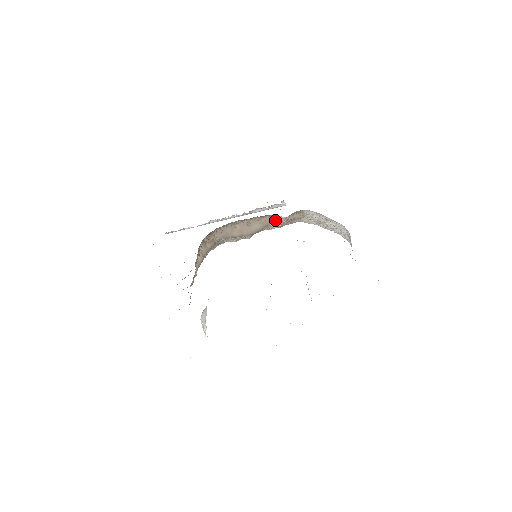
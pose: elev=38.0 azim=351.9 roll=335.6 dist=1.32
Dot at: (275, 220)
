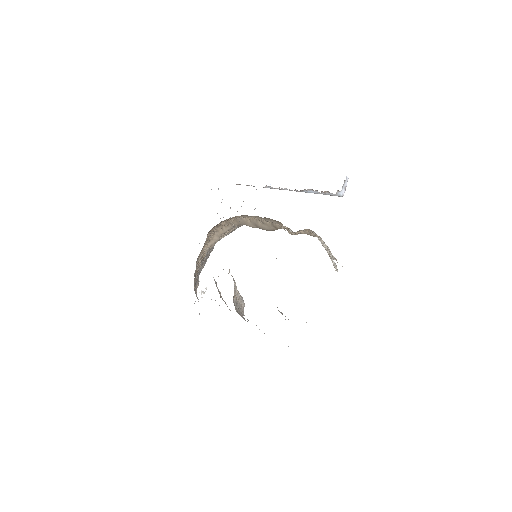
Dot at: (285, 228)
